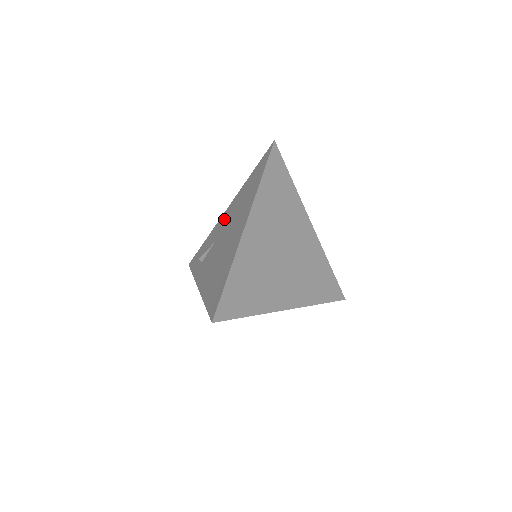
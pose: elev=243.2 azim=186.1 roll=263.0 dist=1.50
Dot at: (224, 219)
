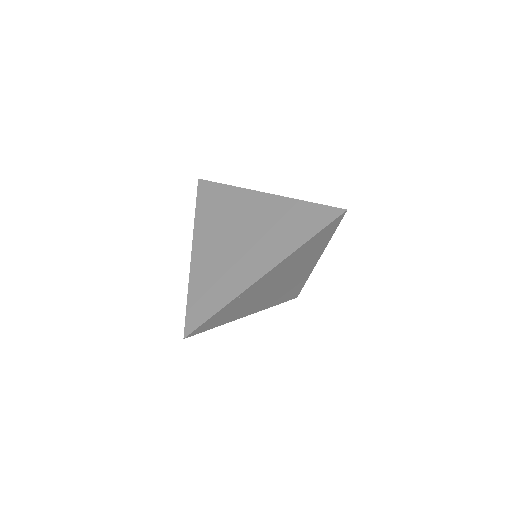
Dot at: occluded
